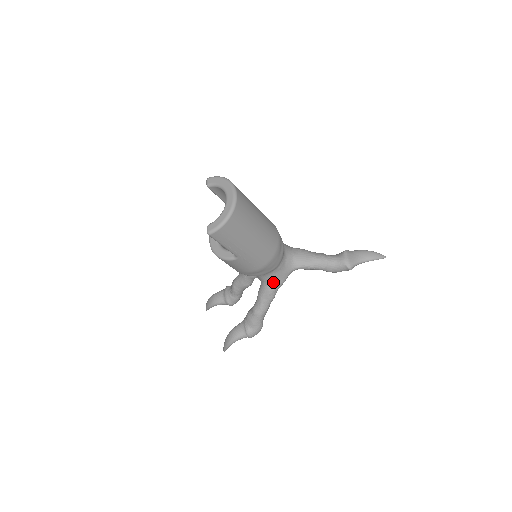
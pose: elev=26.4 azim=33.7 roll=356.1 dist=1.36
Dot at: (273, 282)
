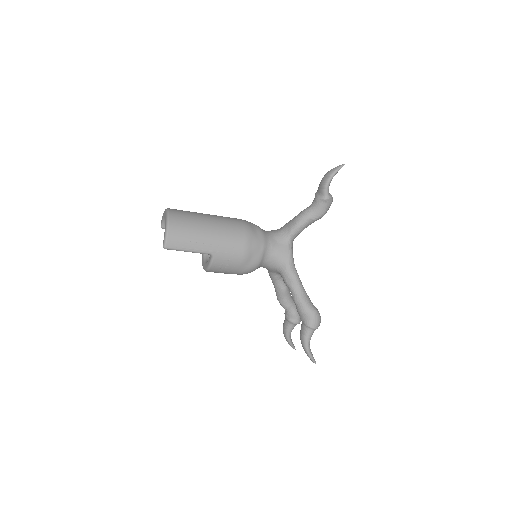
Dot at: (281, 262)
